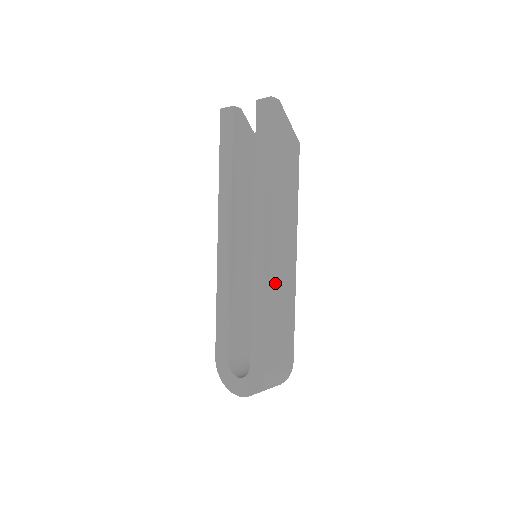
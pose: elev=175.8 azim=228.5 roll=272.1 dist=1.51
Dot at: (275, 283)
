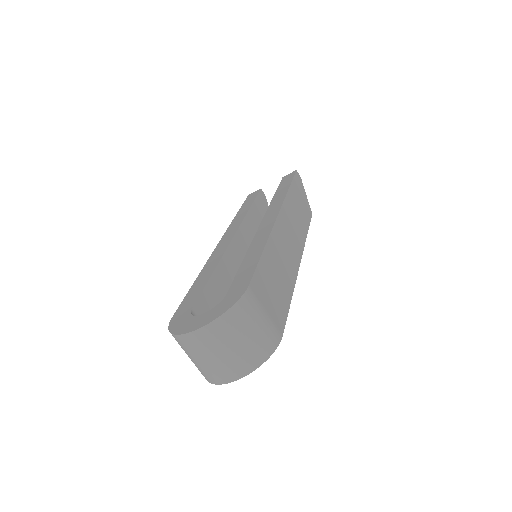
Dot at: (278, 245)
